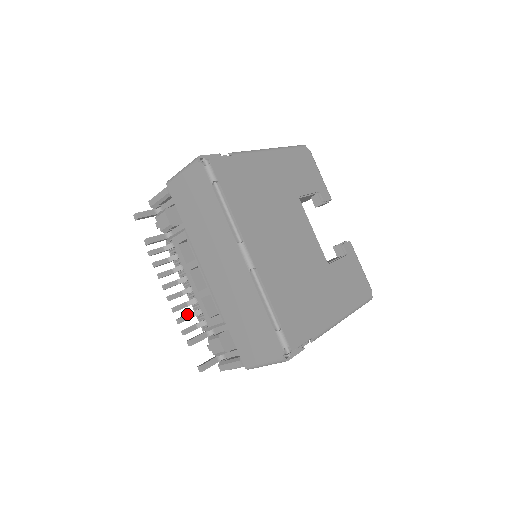
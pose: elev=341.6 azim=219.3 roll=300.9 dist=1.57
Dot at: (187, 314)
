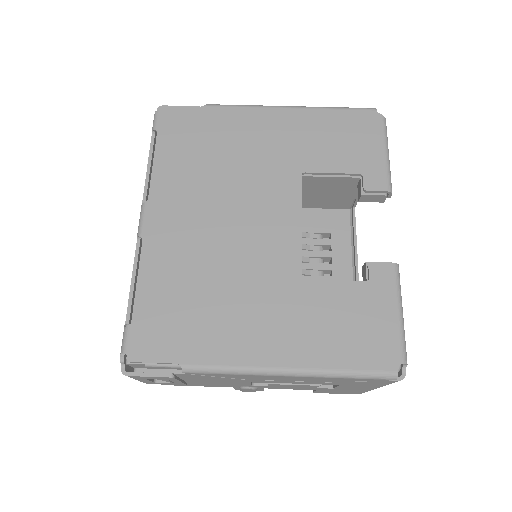
Dot at: occluded
